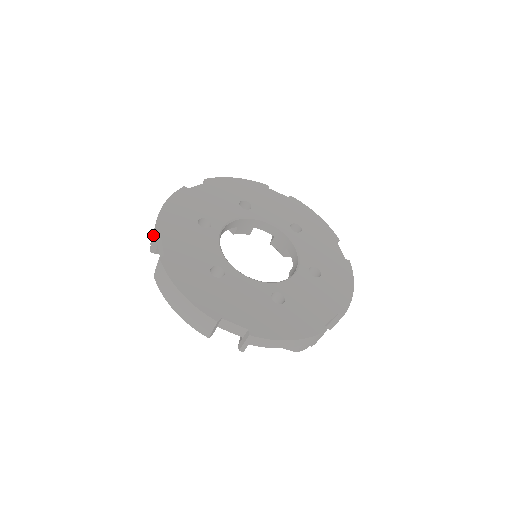
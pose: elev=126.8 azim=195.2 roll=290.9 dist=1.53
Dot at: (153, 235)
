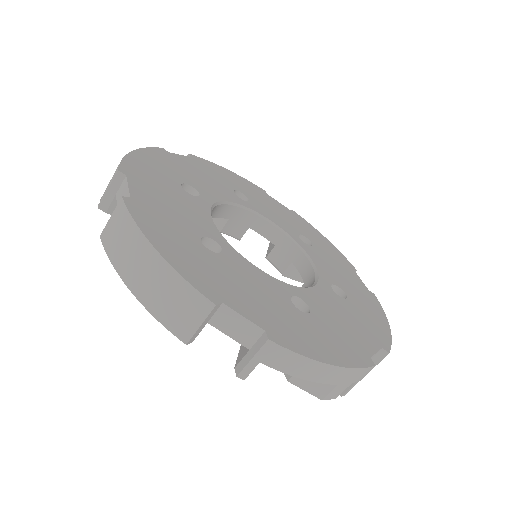
Dot at: (112, 178)
